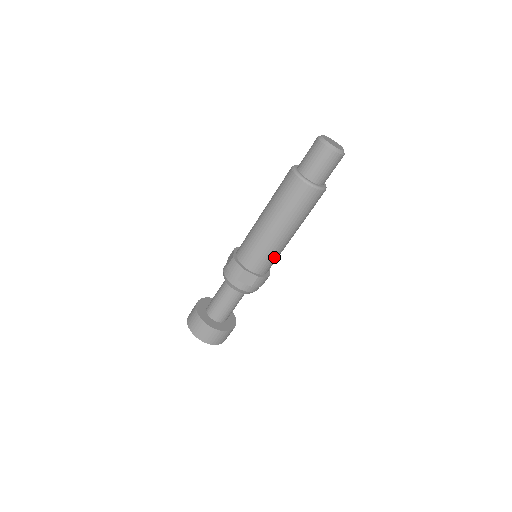
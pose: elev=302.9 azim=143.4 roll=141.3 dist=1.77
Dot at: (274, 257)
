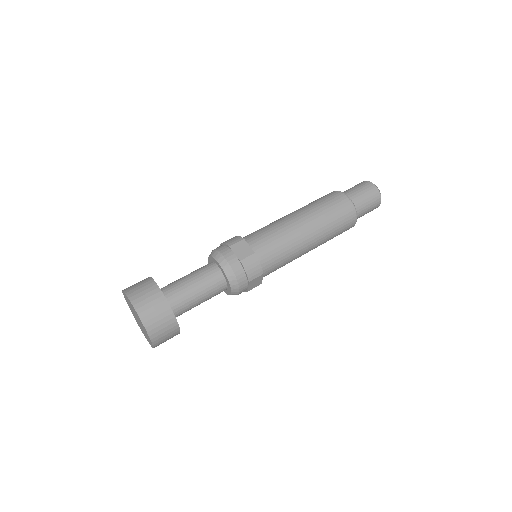
Dot at: (281, 249)
